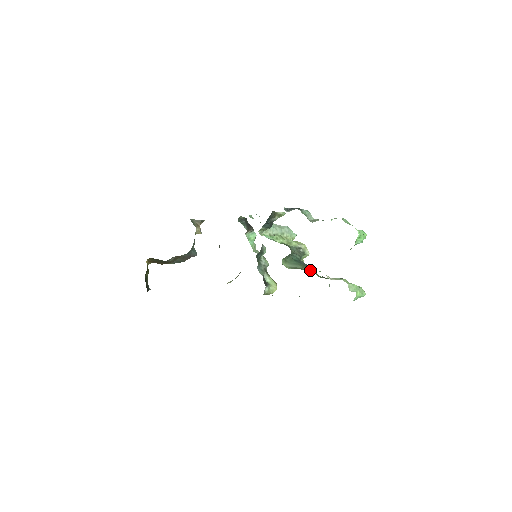
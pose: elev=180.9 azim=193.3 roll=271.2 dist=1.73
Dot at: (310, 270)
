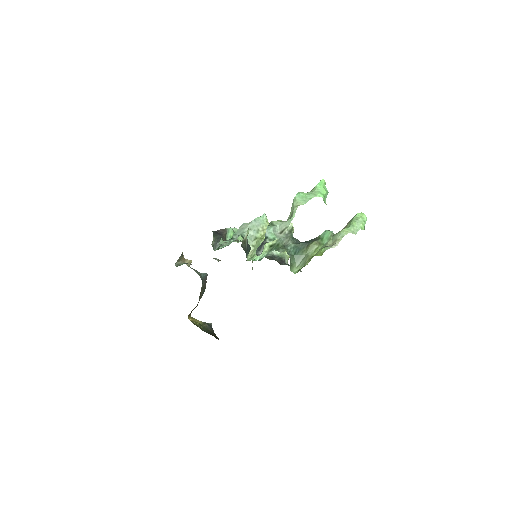
Dot at: (313, 248)
